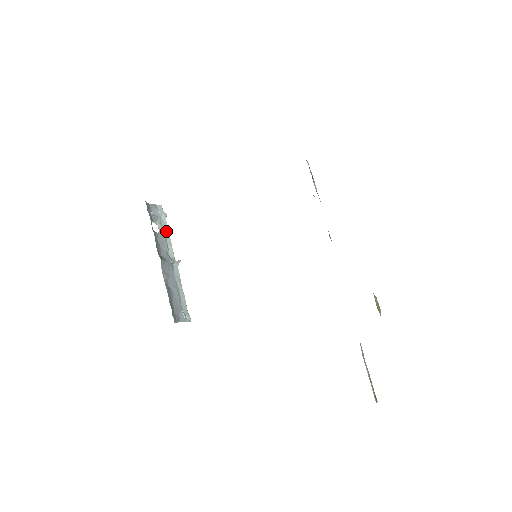
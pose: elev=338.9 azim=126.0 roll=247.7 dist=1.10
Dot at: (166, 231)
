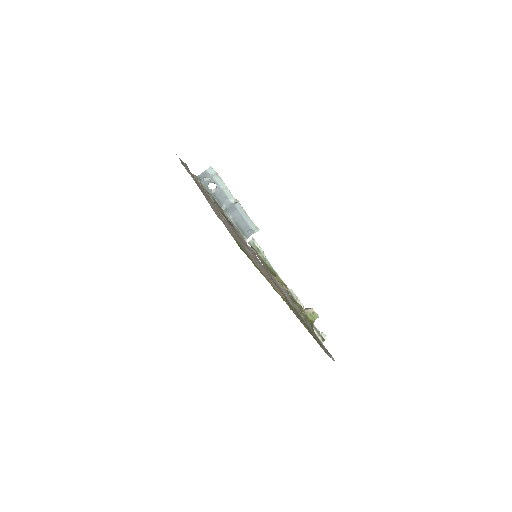
Dot at: (221, 184)
